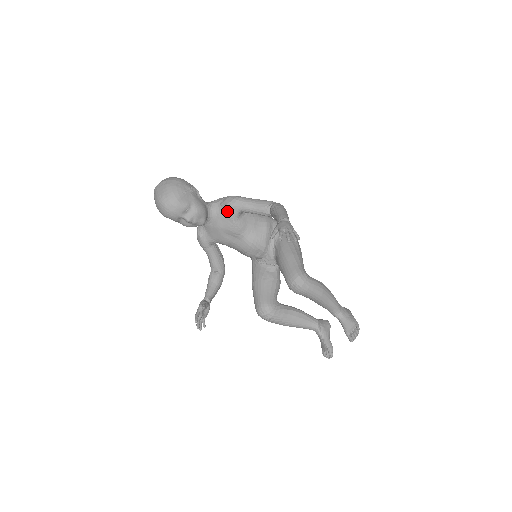
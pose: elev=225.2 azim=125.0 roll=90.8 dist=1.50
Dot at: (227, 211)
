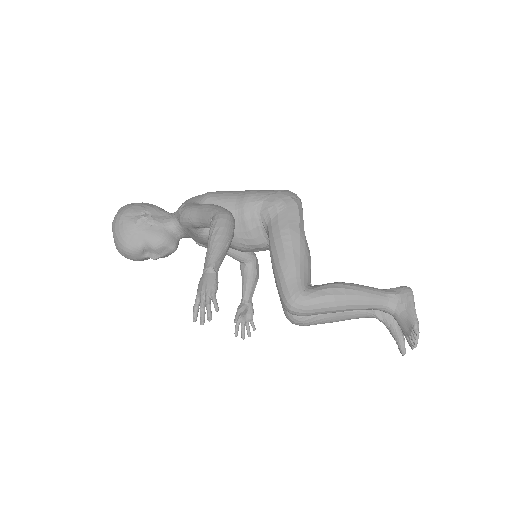
Dot at: (187, 228)
